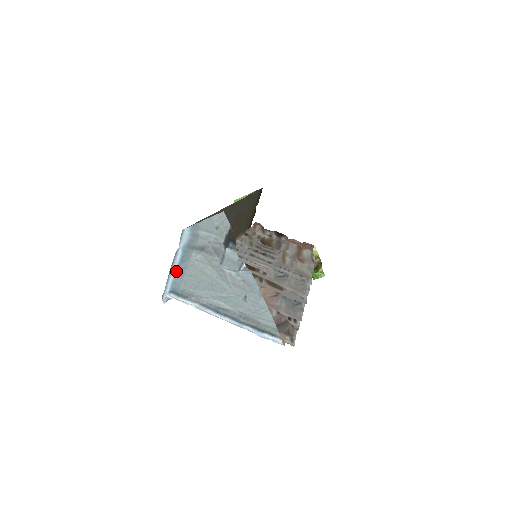
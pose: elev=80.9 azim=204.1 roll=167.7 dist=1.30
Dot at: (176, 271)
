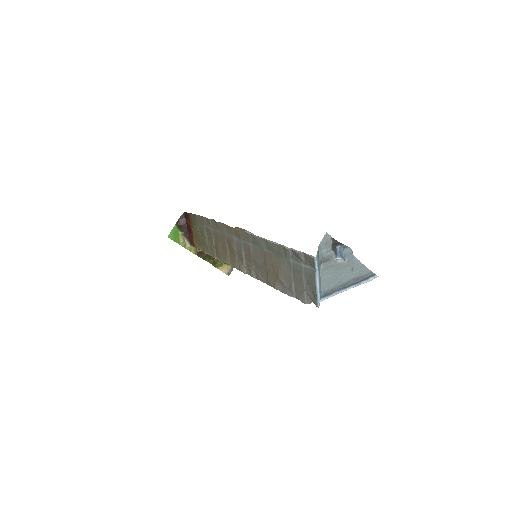
Dot at: (319, 284)
